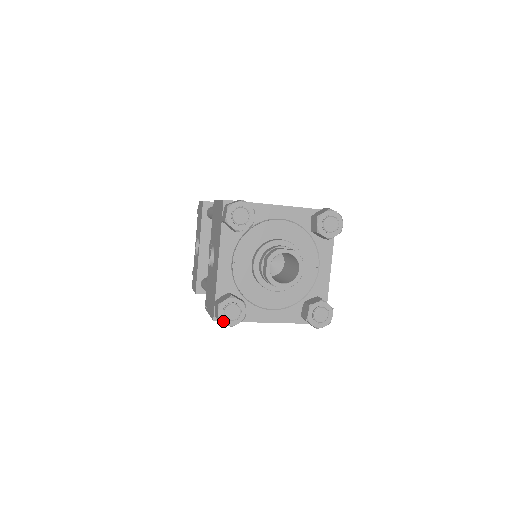
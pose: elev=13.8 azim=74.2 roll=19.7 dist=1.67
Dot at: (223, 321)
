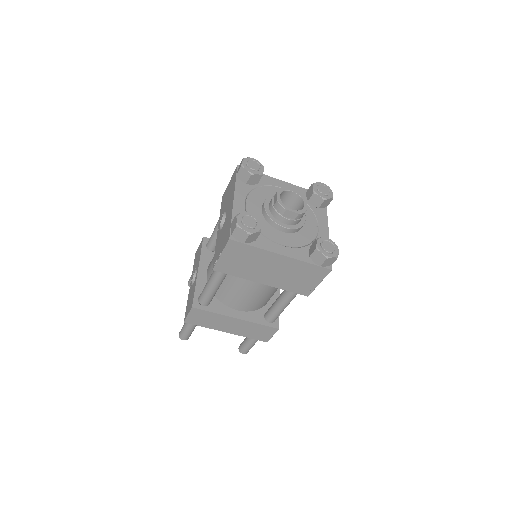
Dot at: (241, 227)
